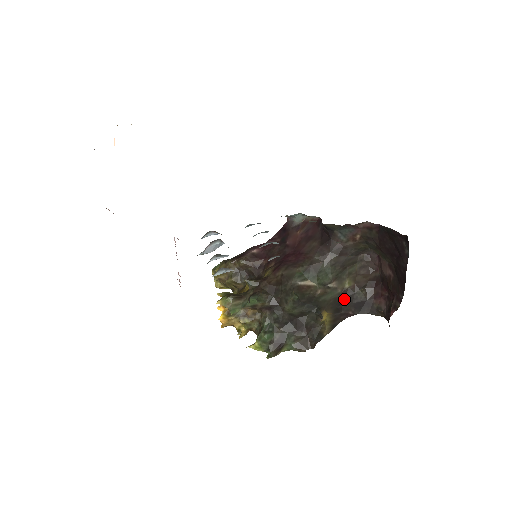
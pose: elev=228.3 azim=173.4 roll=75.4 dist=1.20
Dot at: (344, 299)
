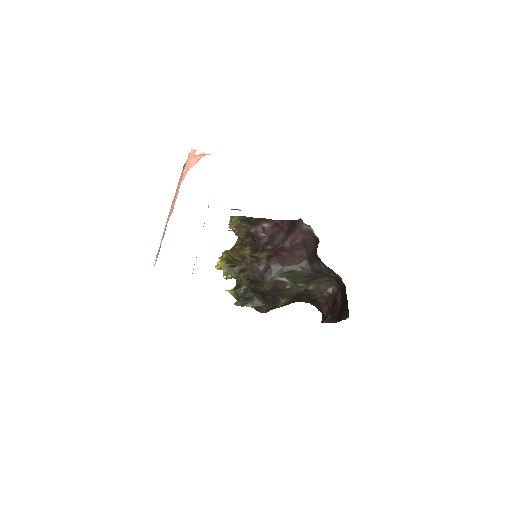
Dot at: (304, 294)
